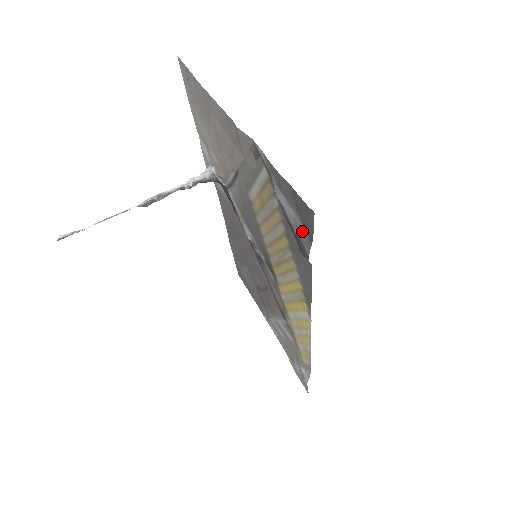
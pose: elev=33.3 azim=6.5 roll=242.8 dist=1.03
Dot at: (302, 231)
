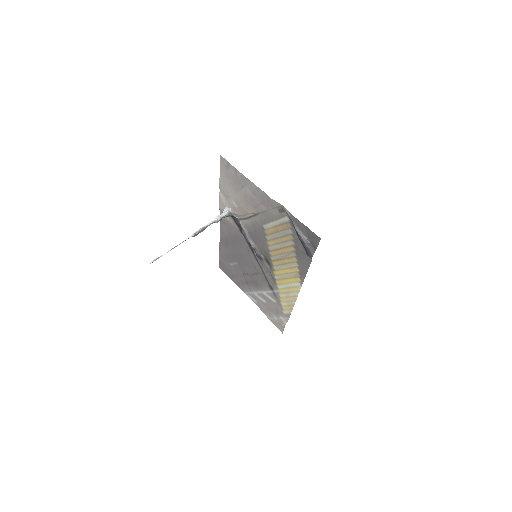
Dot at: (310, 245)
